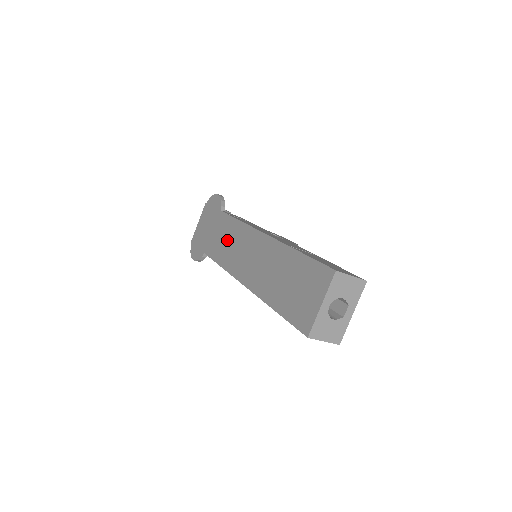
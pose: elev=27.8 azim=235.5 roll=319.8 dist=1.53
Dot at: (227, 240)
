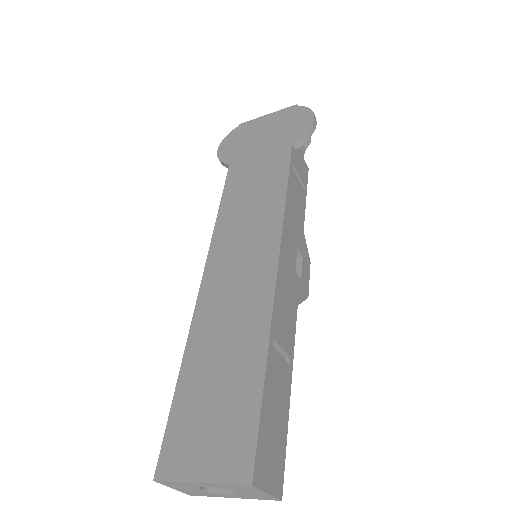
Dot at: (254, 196)
